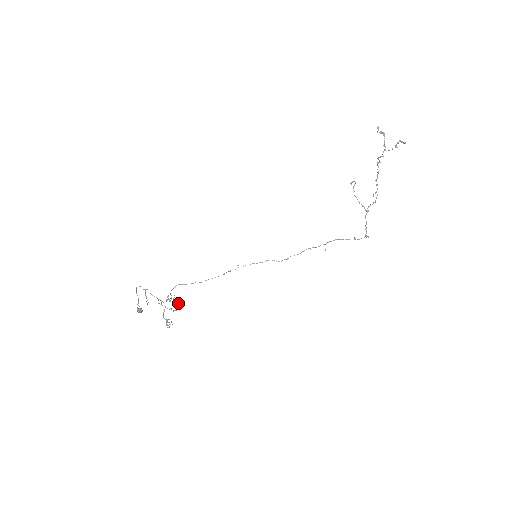
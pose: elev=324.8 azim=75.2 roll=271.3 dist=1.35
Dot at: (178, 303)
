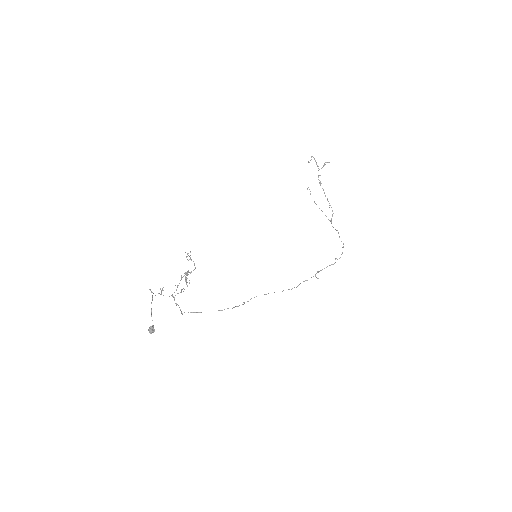
Dot at: (194, 264)
